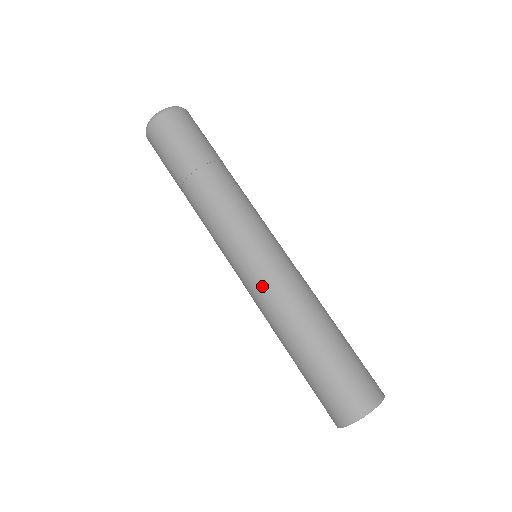
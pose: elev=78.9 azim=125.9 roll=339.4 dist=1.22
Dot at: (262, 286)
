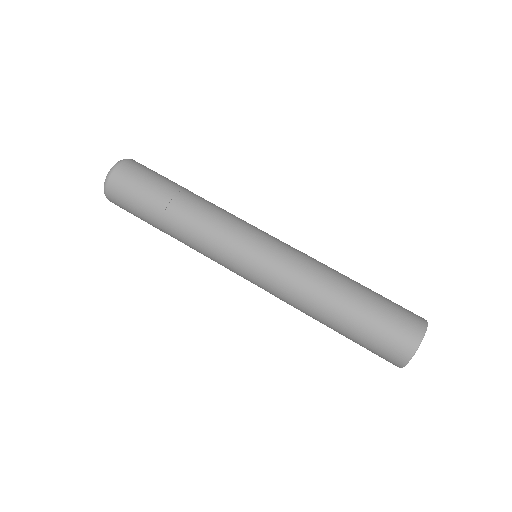
Dot at: (272, 285)
